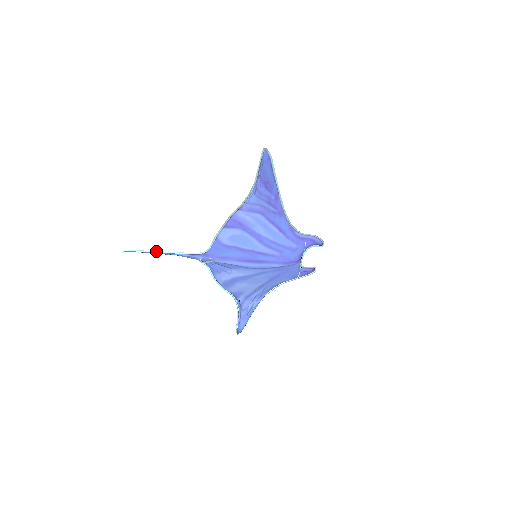
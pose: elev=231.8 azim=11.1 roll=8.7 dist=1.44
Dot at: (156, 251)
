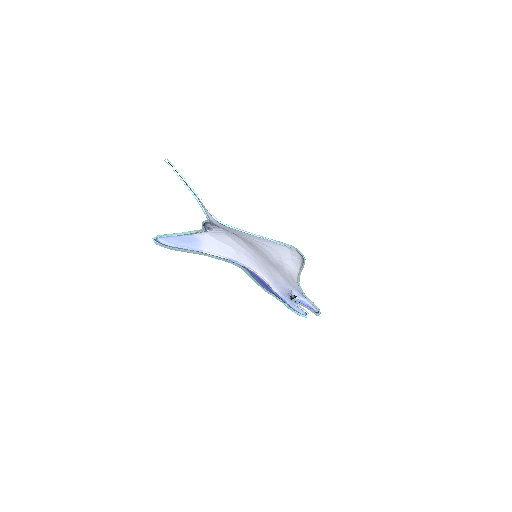
Dot at: (185, 180)
